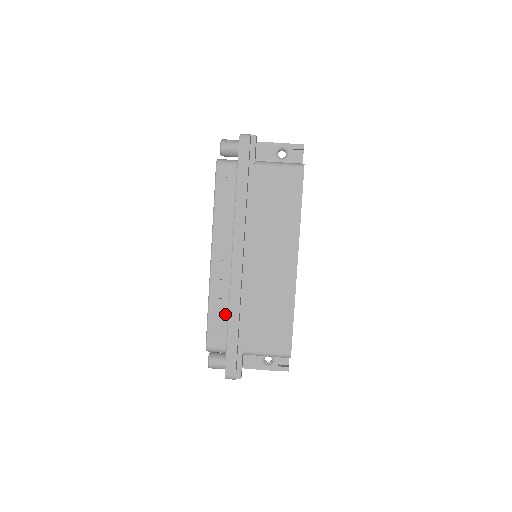
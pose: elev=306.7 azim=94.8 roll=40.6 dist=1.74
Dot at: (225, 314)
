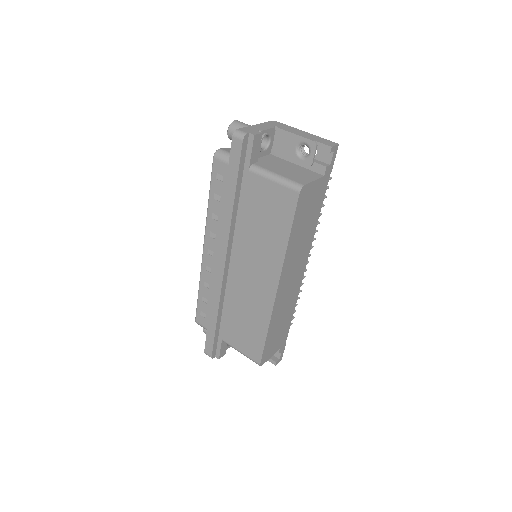
Dot at: occluded
